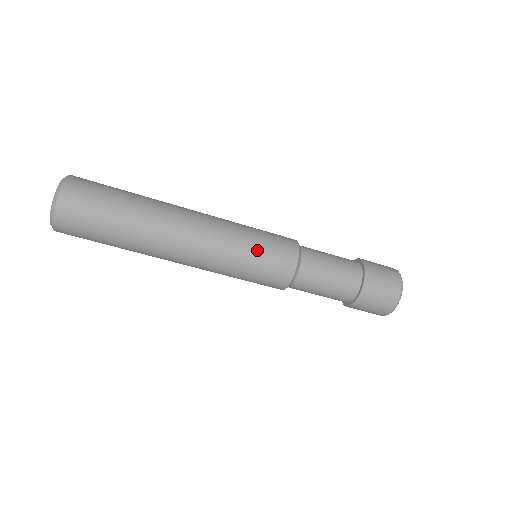
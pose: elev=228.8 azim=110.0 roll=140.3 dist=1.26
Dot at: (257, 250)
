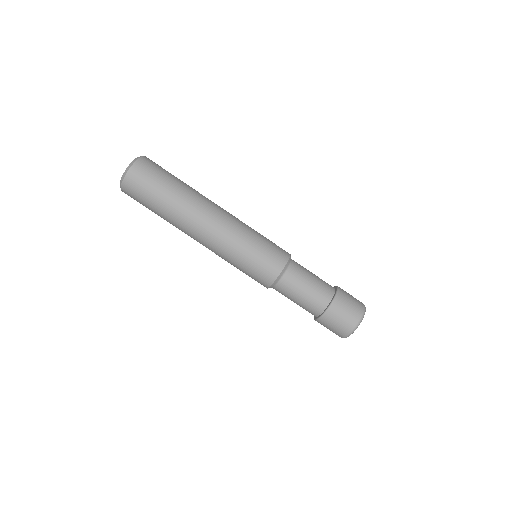
Dot at: (263, 238)
